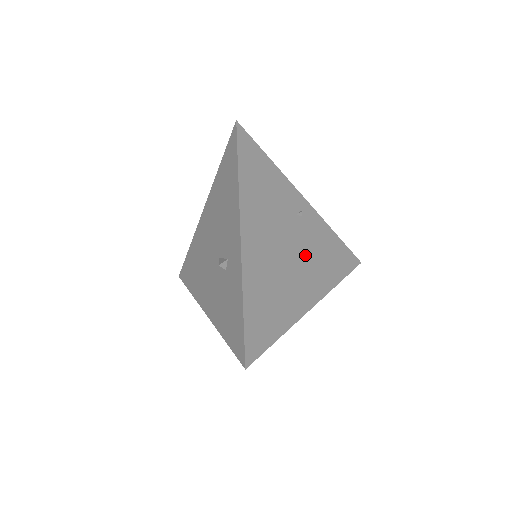
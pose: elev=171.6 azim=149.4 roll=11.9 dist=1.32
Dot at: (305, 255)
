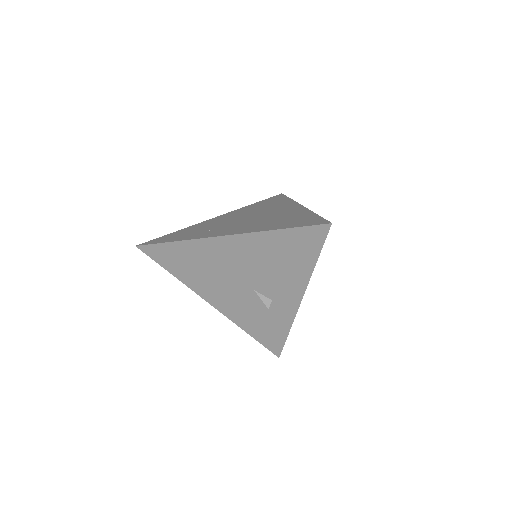
Dot at: occluded
